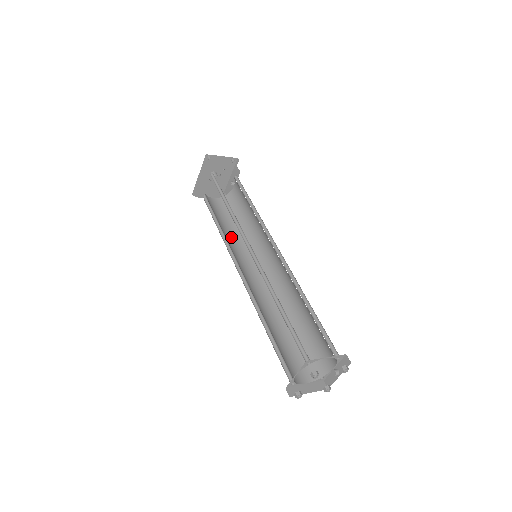
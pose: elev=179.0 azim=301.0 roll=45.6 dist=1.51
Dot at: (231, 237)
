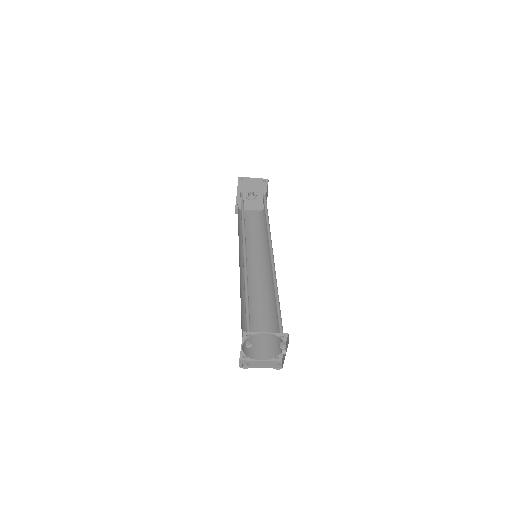
Dot at: (250, 244)
